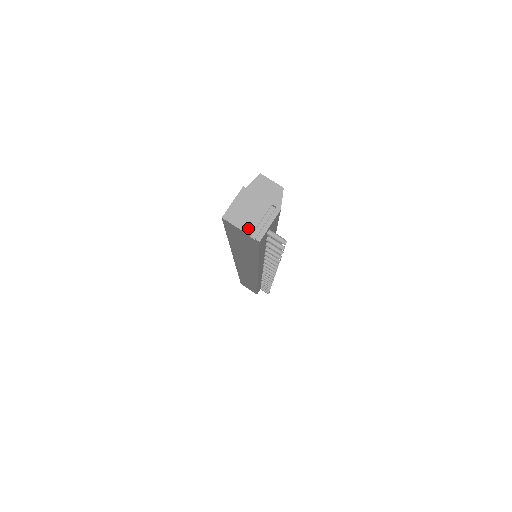
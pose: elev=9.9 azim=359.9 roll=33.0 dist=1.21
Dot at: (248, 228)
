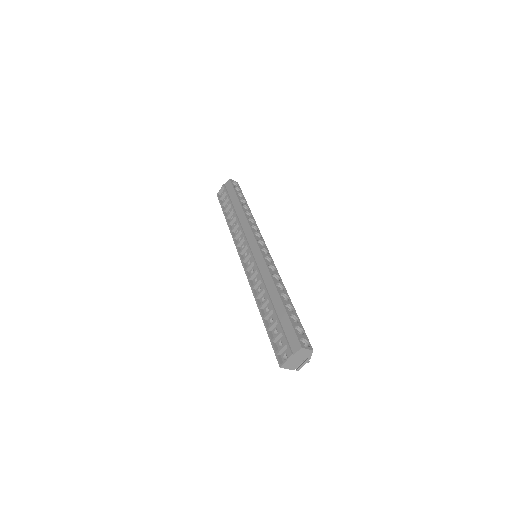
Dot at: (293, 368)
